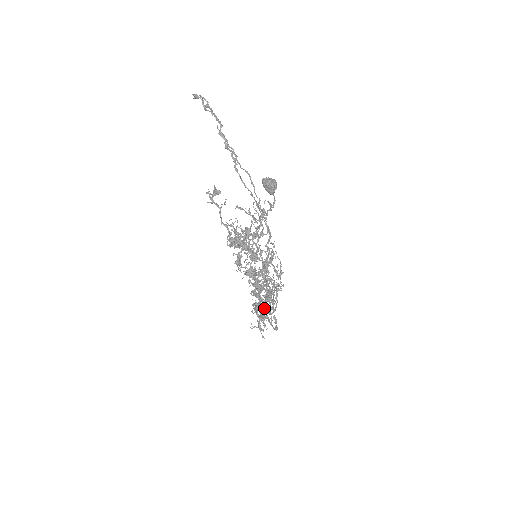
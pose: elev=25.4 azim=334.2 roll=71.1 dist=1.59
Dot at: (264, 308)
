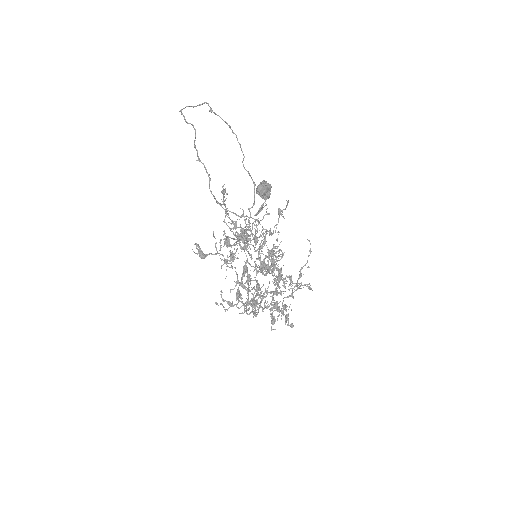
Dot at: (275, 304)
